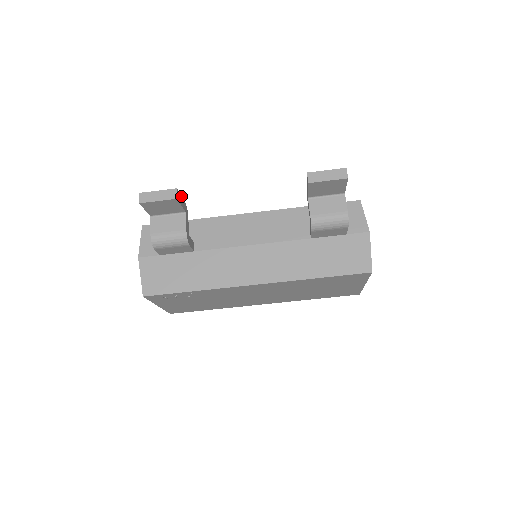
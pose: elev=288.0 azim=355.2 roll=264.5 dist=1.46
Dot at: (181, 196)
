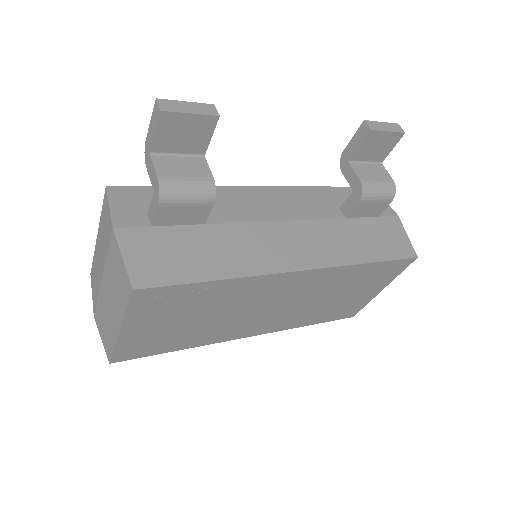
Dot at: occluded
